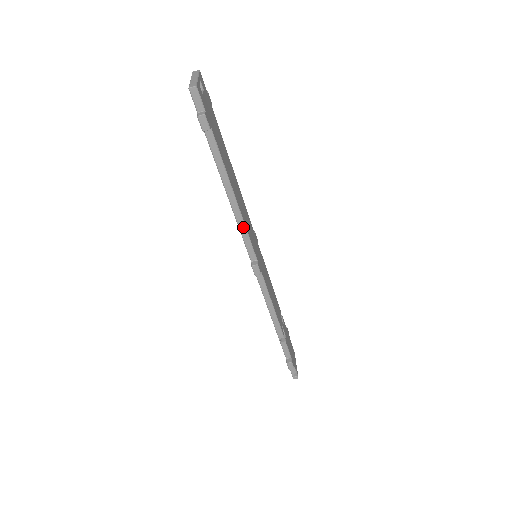
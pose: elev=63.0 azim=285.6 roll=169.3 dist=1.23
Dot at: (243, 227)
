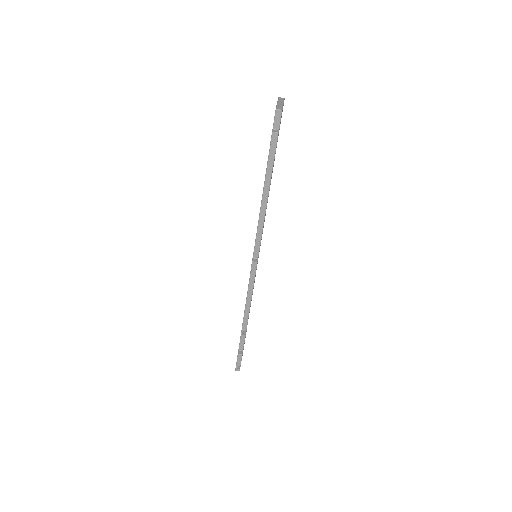
Dot at: (261, 228)
